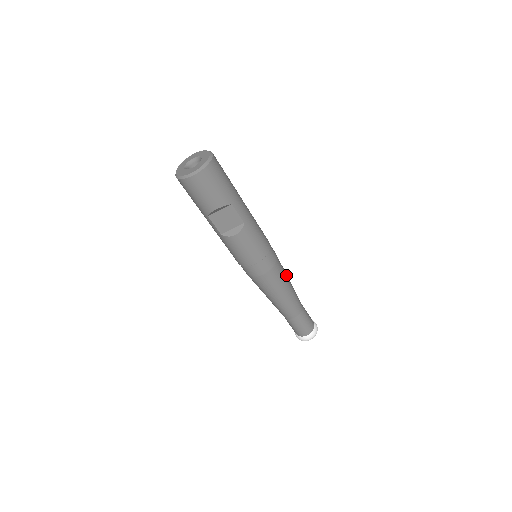
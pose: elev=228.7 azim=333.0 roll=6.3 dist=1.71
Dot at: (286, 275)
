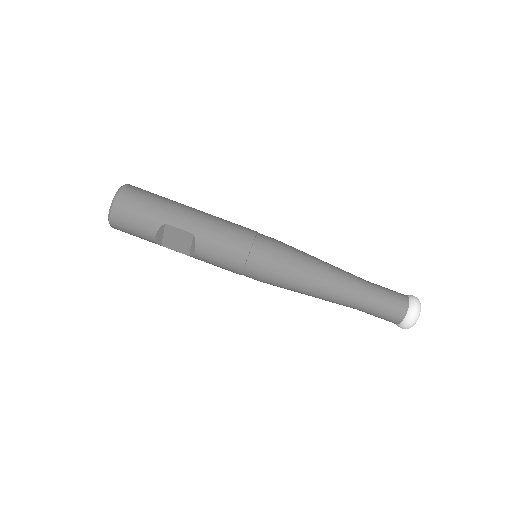
Dot at: (307, 260)
